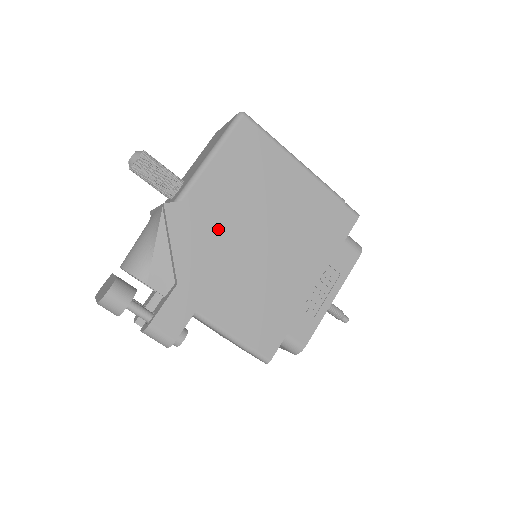
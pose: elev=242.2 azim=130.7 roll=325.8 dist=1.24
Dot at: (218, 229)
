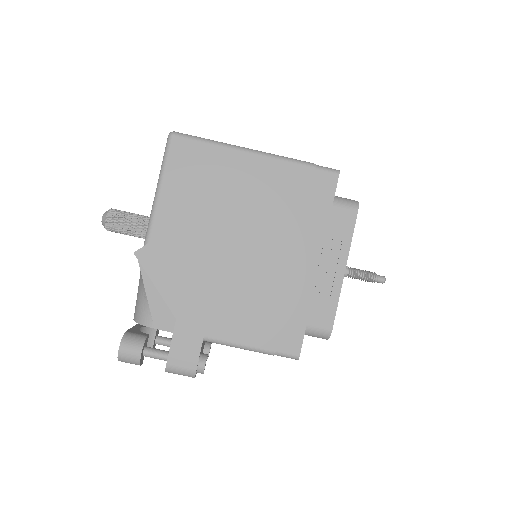
Dot at: (193, 253)
